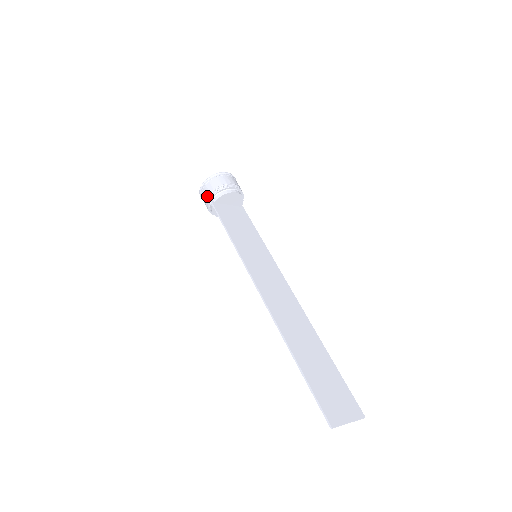
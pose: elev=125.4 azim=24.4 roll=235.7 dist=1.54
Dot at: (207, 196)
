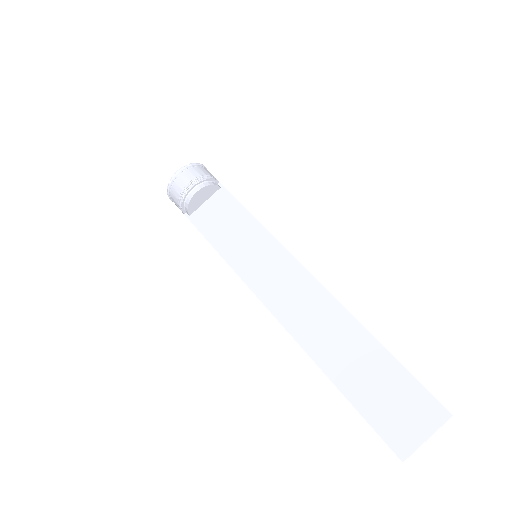
Dot at: occluded
